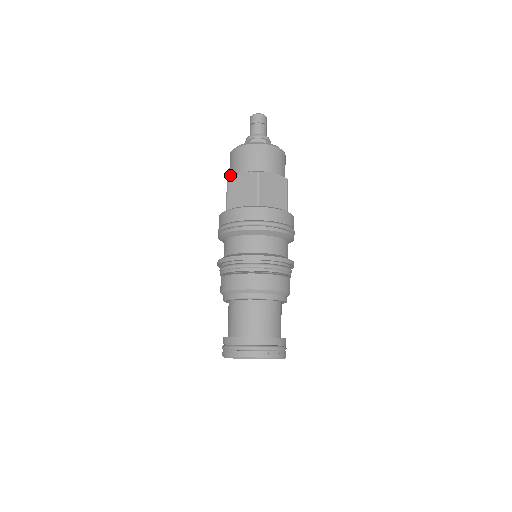
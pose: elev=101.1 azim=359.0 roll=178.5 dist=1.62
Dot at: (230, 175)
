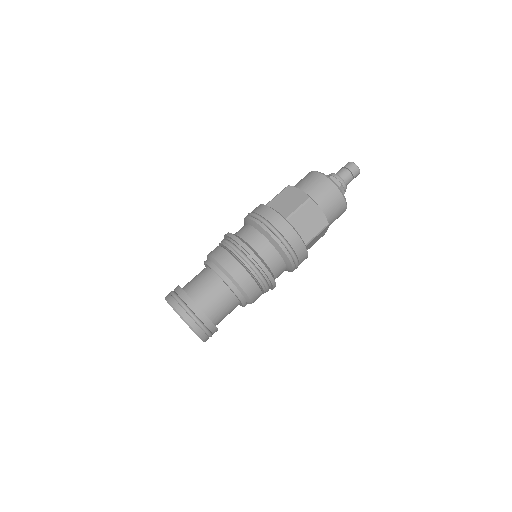
Dot at: occluded
